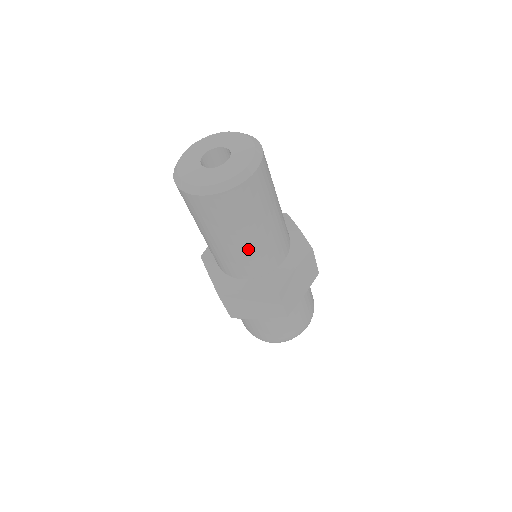
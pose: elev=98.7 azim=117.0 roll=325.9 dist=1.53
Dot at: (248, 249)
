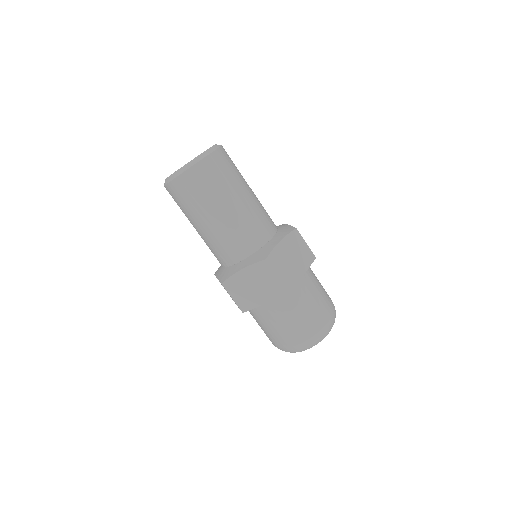
Dot at: (229, 224)
